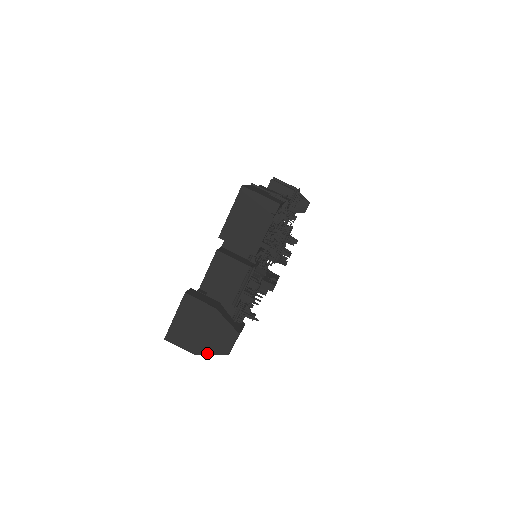
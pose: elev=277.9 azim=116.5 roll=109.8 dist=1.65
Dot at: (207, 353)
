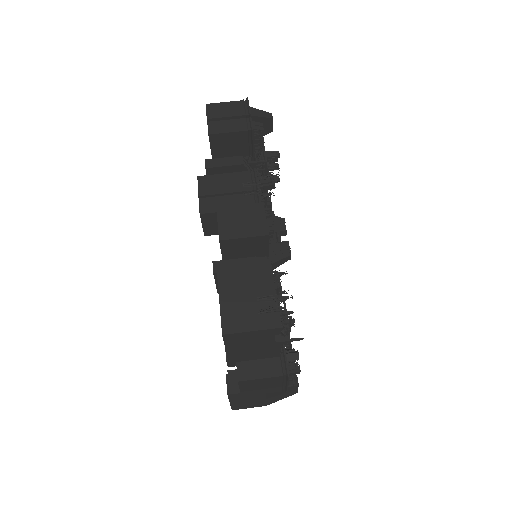
Dot at: occluded
